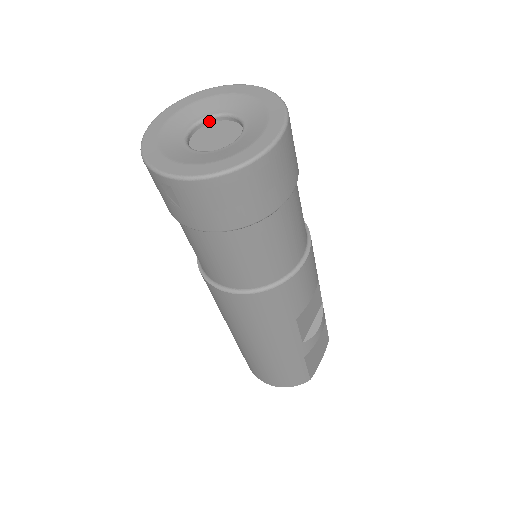
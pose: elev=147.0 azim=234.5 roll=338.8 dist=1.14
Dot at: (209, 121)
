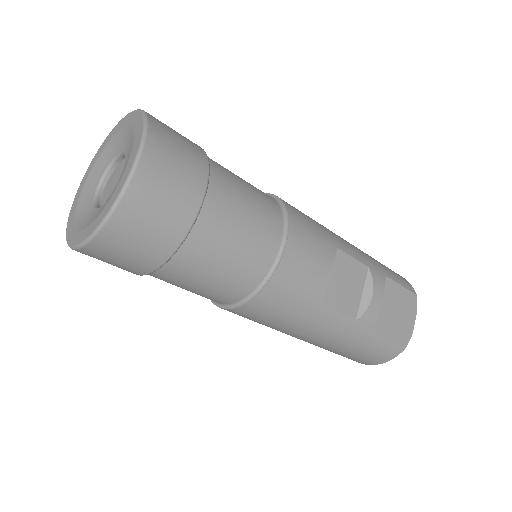
Dot at: (112, 168)
